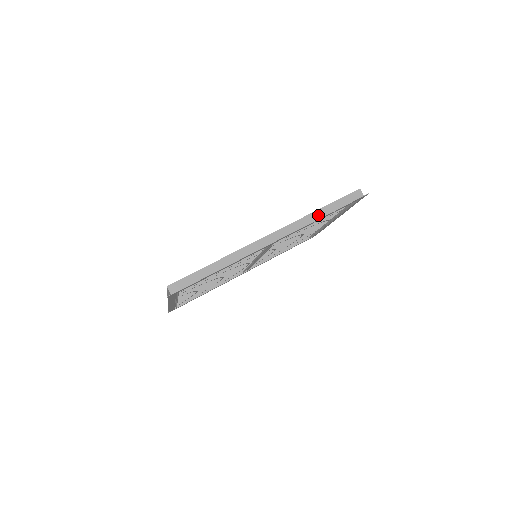
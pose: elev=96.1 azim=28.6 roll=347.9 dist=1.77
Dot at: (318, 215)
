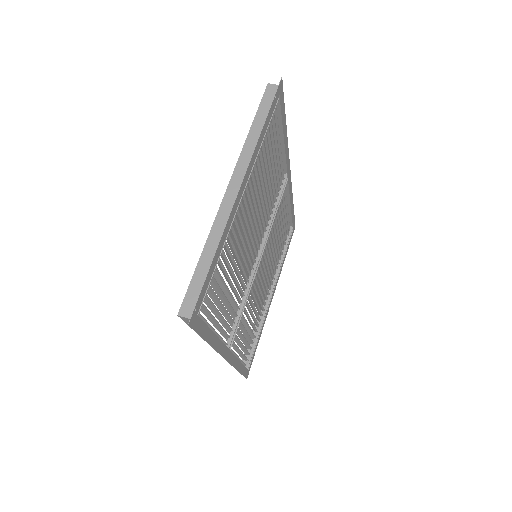
Dot at: (288, 203)
